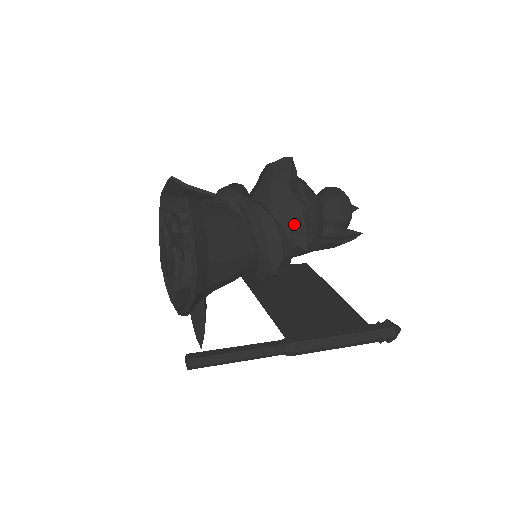
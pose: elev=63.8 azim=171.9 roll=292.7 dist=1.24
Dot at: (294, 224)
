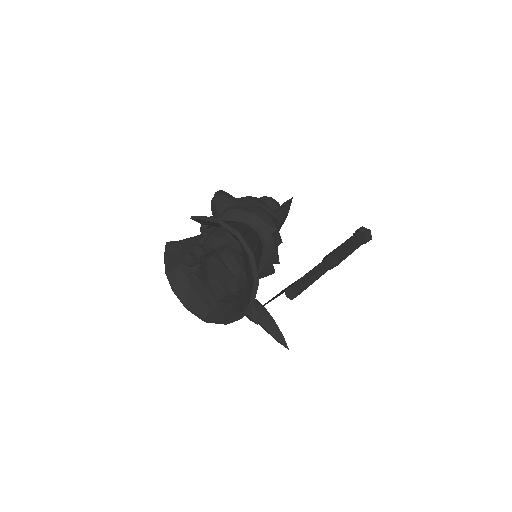
Dot at: (257, 206)
